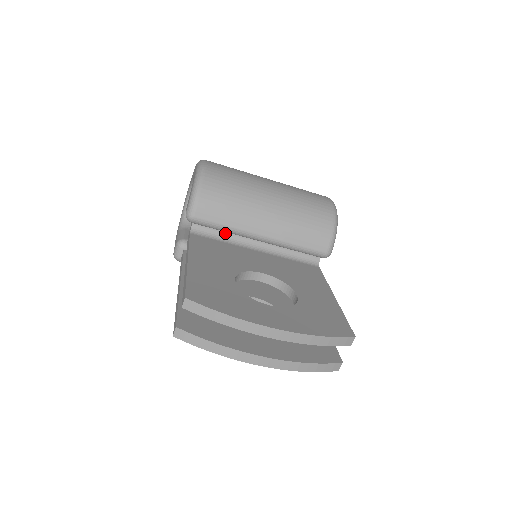
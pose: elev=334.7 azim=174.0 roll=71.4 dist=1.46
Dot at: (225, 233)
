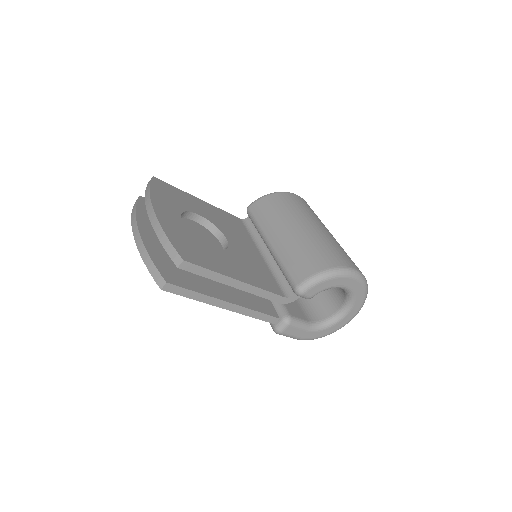
Dot at: (258, 233)
